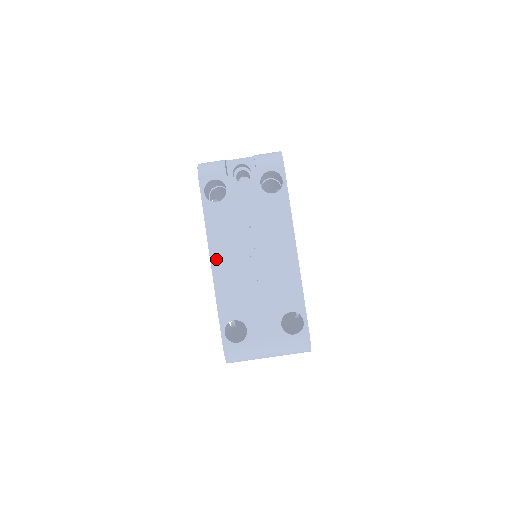
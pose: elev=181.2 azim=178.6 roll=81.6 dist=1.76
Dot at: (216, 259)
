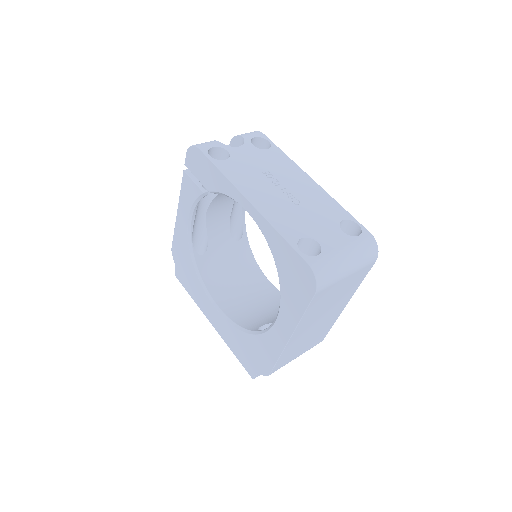
Dot at: (252, 197)
